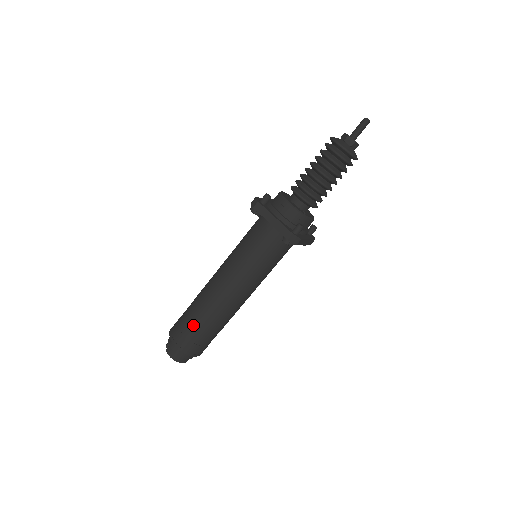
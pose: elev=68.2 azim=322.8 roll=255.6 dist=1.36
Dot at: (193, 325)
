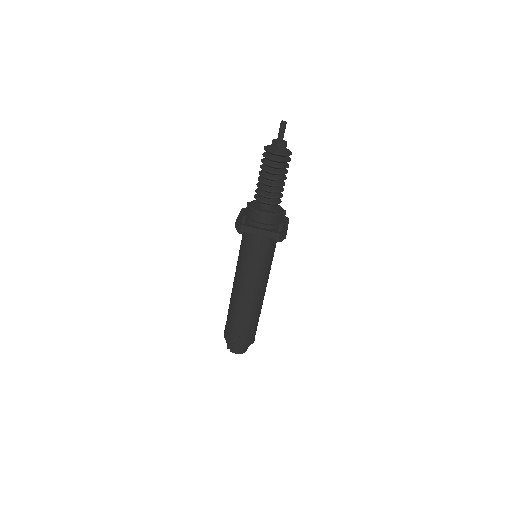
Dot at: (242, 327)
